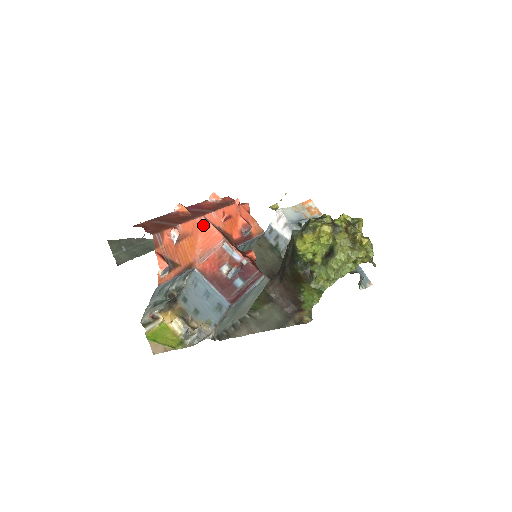
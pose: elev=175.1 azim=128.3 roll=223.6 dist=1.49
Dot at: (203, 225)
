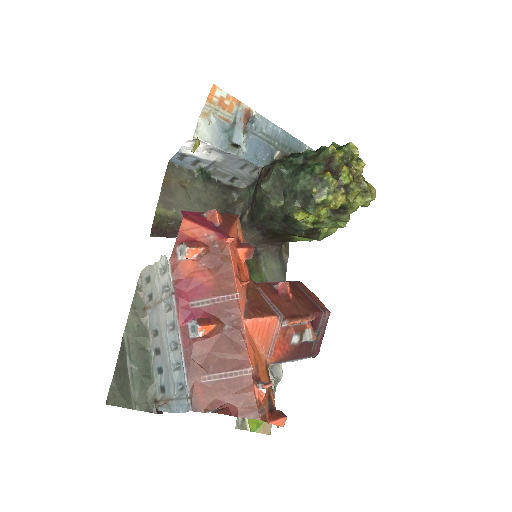
Dot at: (250, 327)
